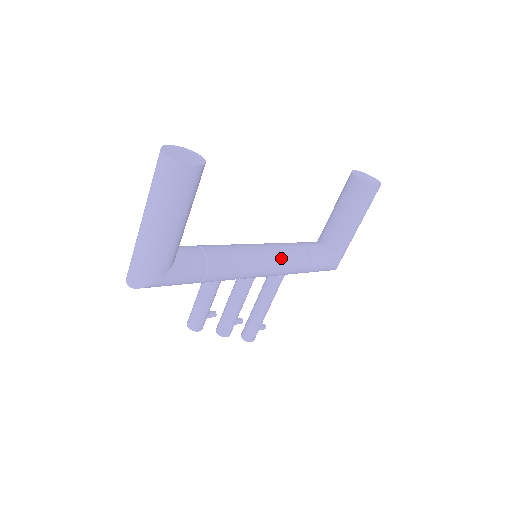
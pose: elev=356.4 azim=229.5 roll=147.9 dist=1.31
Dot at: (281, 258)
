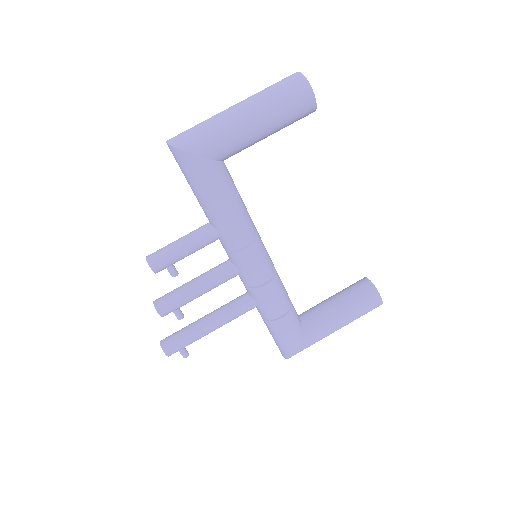
Dot at: (274, 277)
